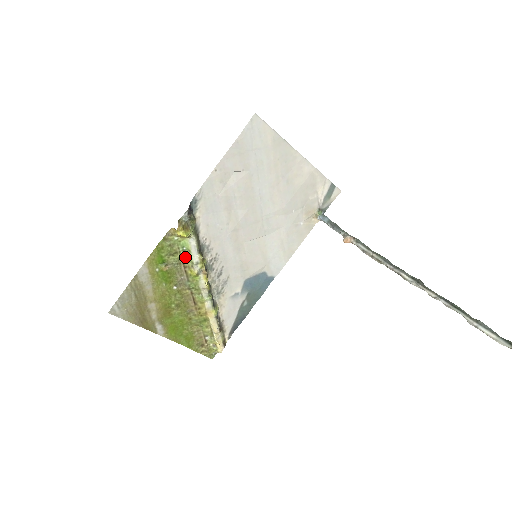
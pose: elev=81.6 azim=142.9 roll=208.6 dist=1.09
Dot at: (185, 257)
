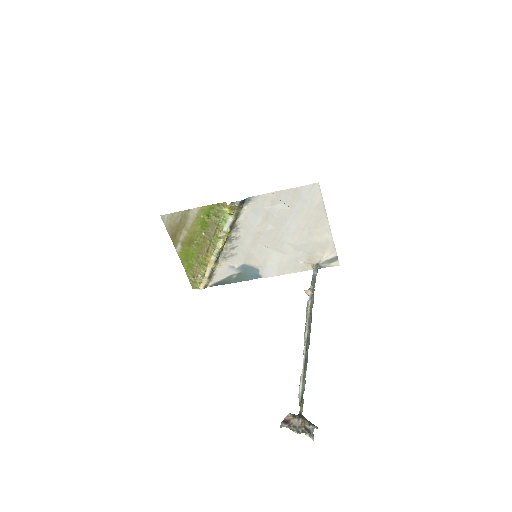
Dot at: (221, 223)
